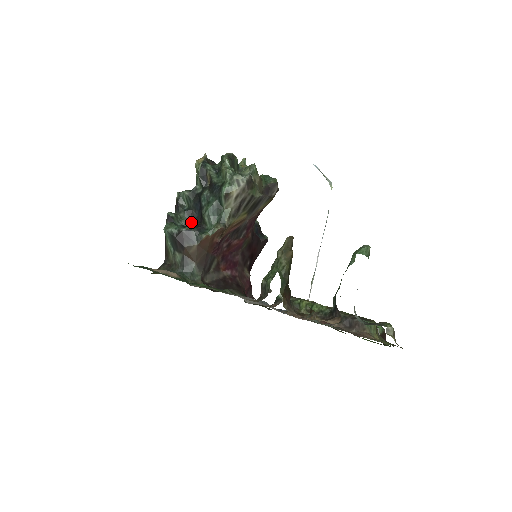
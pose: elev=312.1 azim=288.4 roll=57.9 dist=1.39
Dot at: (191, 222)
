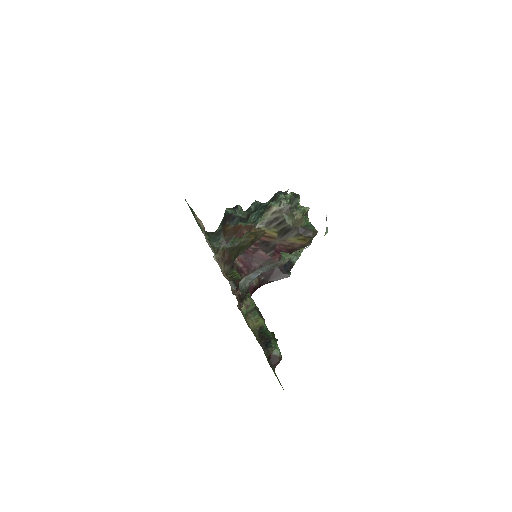
Dot at: occluded
